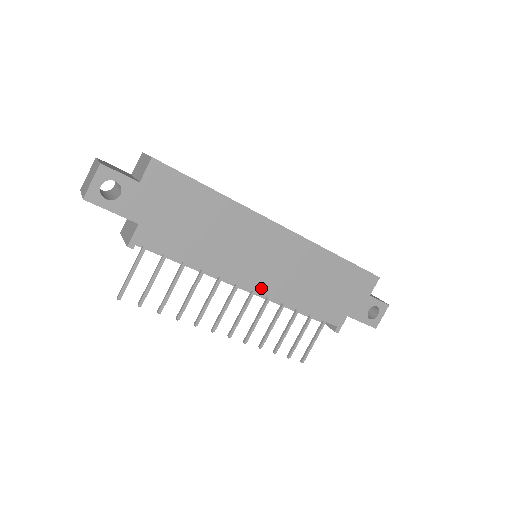
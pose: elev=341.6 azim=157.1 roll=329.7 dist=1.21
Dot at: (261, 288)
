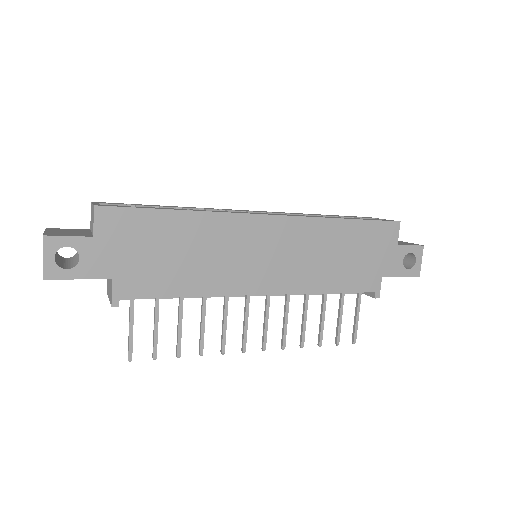
Dot at: (274, 288)
